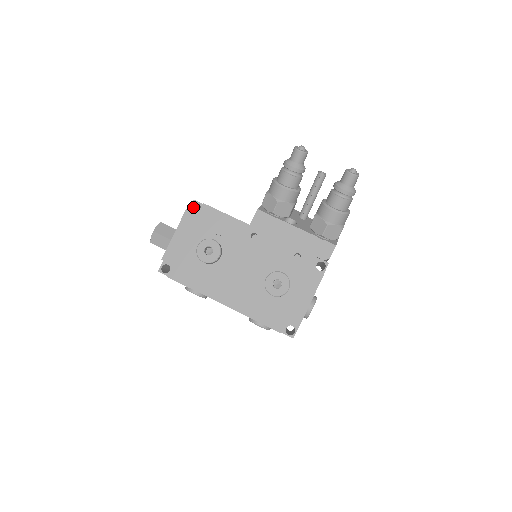
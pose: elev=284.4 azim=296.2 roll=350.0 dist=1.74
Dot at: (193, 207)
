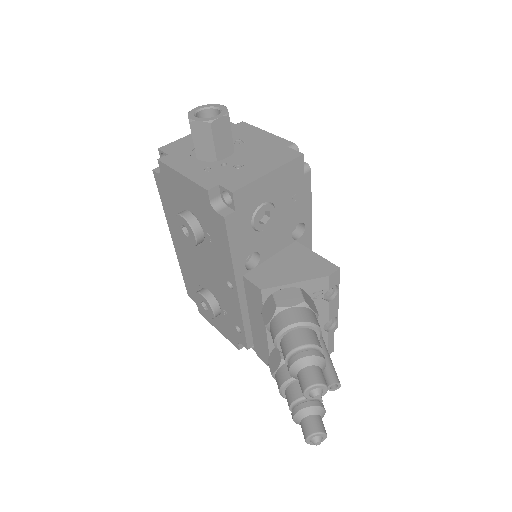
Dot at: (235, 185)
